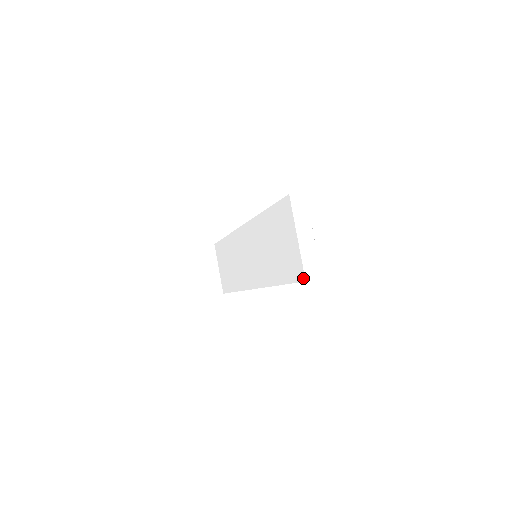
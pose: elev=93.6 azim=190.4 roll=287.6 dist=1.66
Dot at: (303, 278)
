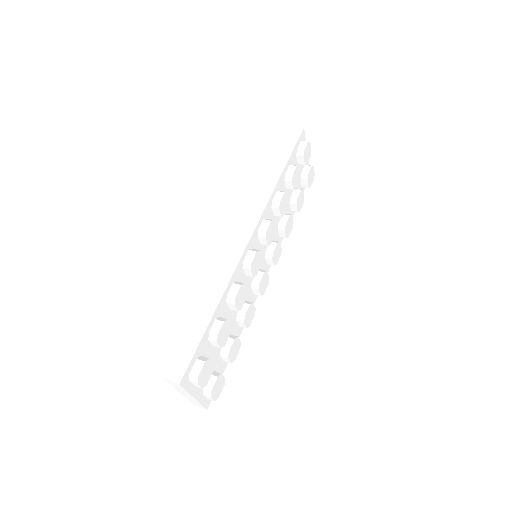
Dot at: occluded
